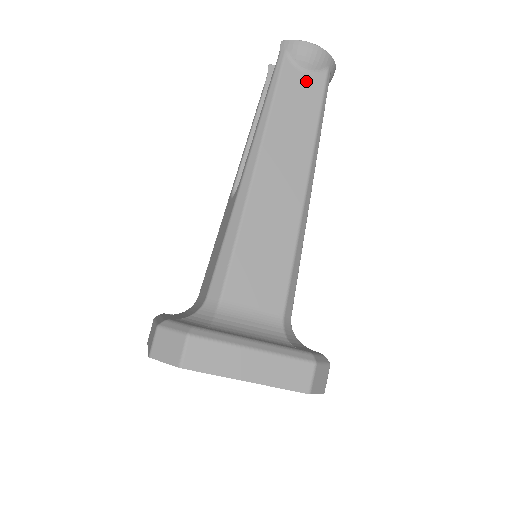
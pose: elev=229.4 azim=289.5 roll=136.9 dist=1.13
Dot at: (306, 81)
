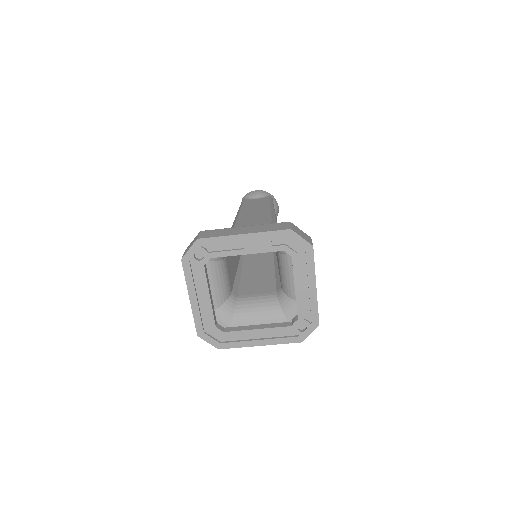
Dot at: (258, 200)
